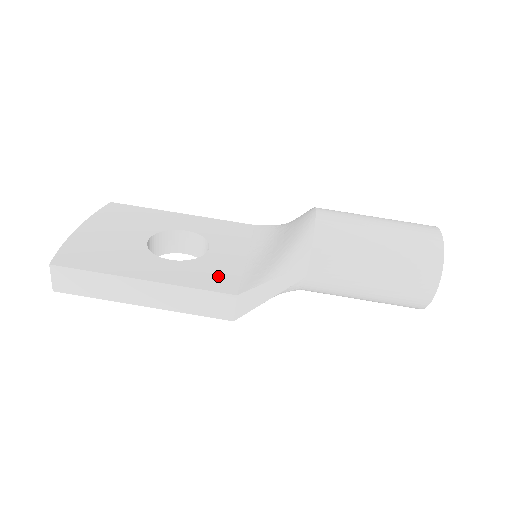
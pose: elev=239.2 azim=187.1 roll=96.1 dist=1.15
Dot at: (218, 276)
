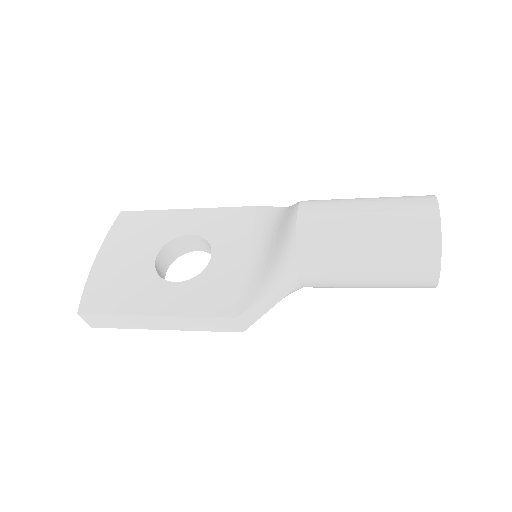
Dot at: (219, 295)
